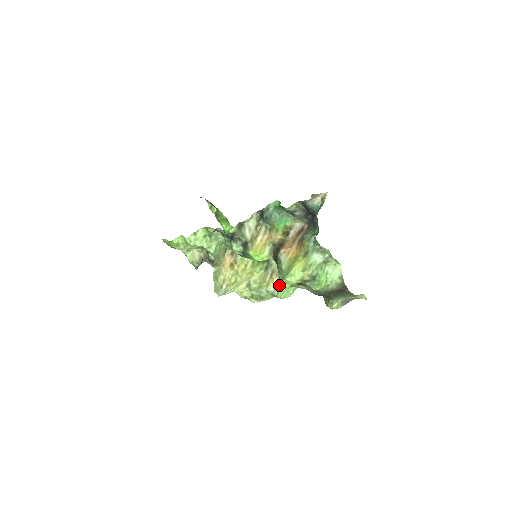
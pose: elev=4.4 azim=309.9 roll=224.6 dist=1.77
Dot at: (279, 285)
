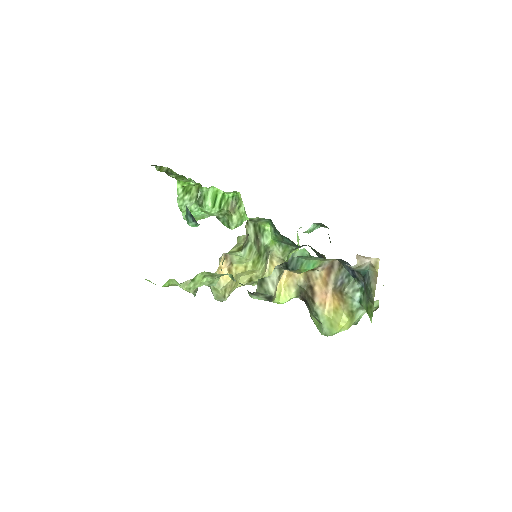
Dot at: occluded
